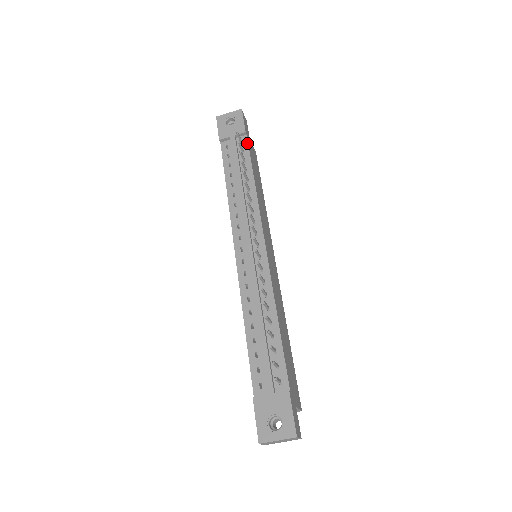
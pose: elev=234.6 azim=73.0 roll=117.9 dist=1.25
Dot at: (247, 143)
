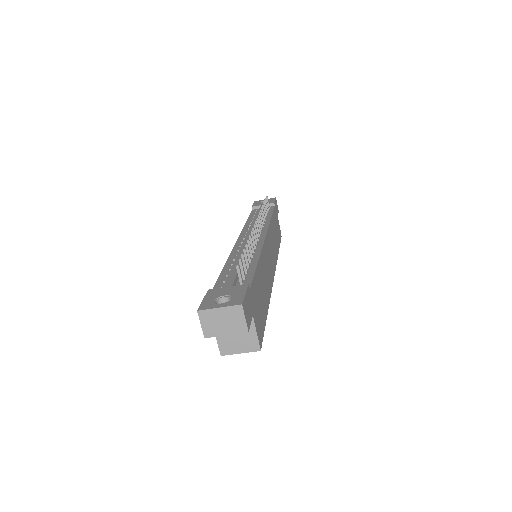
Dot at: (273, 208)
